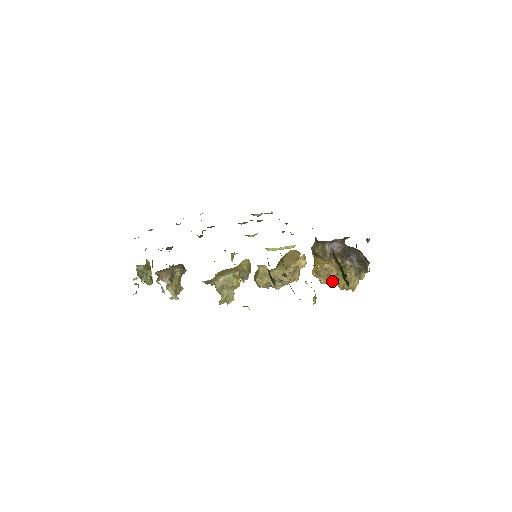
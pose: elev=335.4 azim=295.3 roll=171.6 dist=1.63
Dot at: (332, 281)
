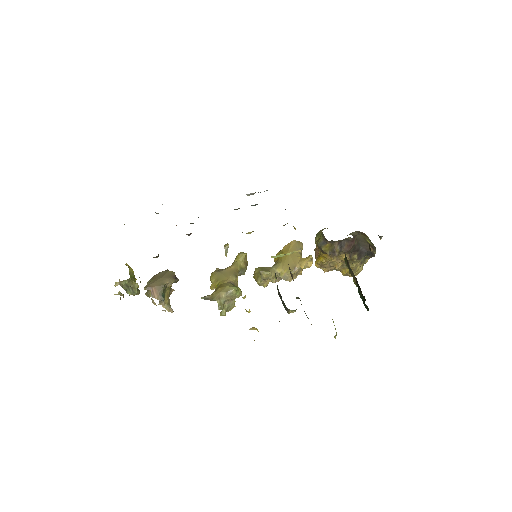
Dot at: (335, 269)
